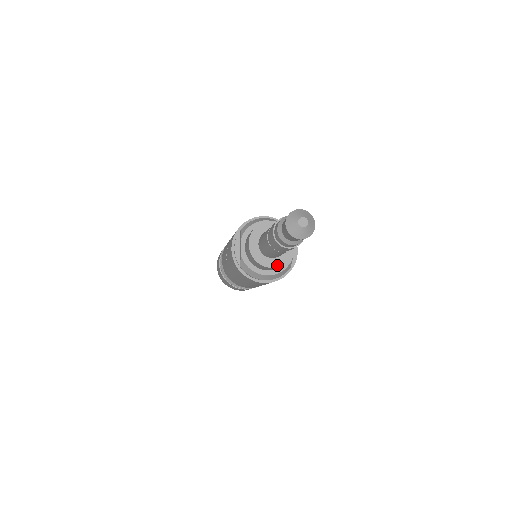
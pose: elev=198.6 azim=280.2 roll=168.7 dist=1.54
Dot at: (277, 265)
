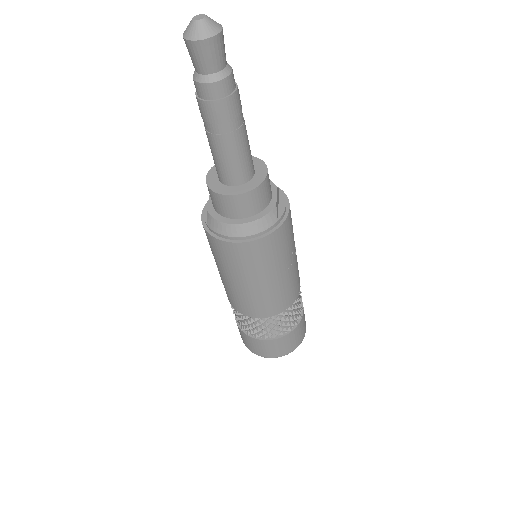
Dot at: (241, 192)
